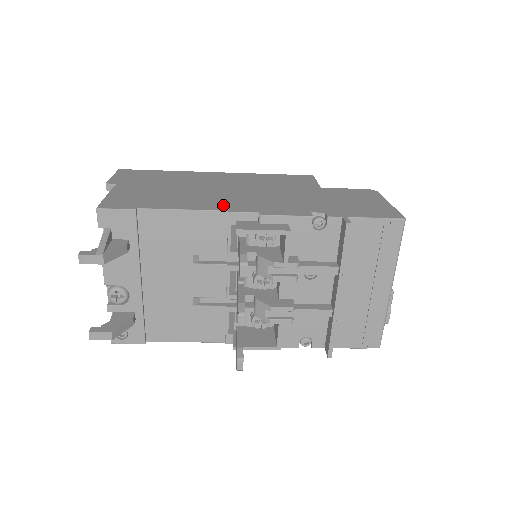
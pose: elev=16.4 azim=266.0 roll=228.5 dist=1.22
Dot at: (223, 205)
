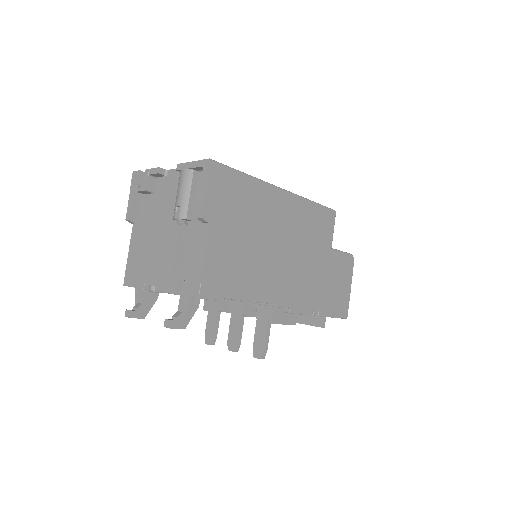
Dot at: (274, 292)
